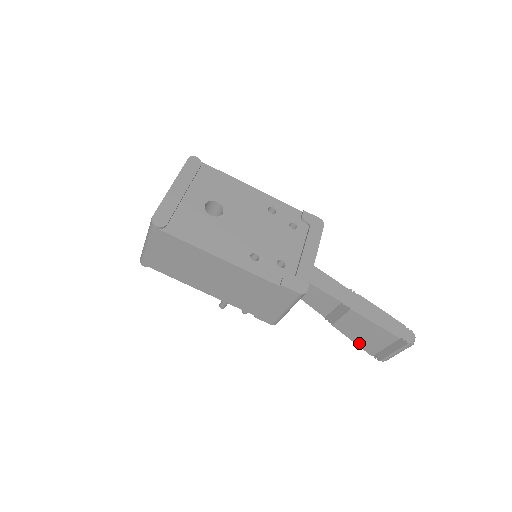
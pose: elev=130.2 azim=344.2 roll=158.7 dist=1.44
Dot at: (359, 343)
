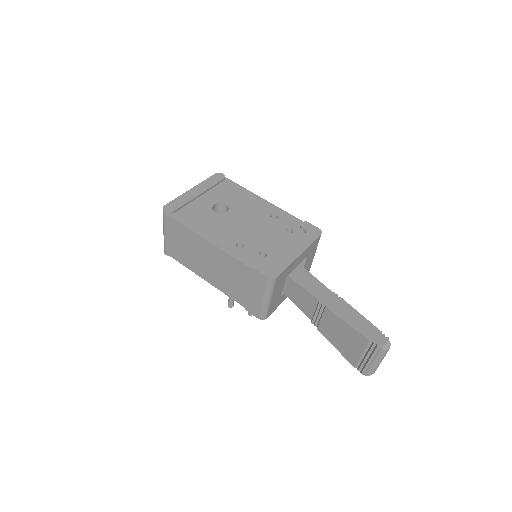
Dot at: (341, 350)
